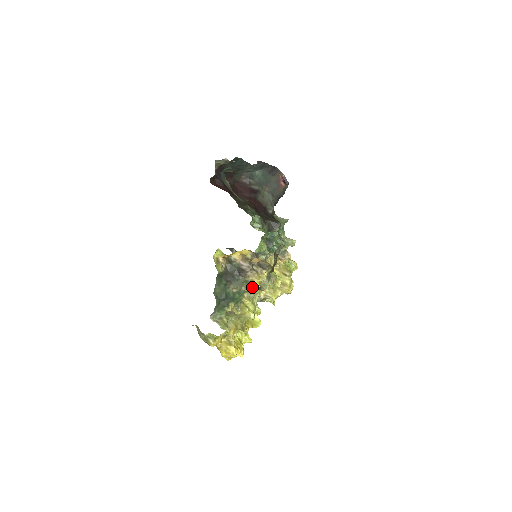
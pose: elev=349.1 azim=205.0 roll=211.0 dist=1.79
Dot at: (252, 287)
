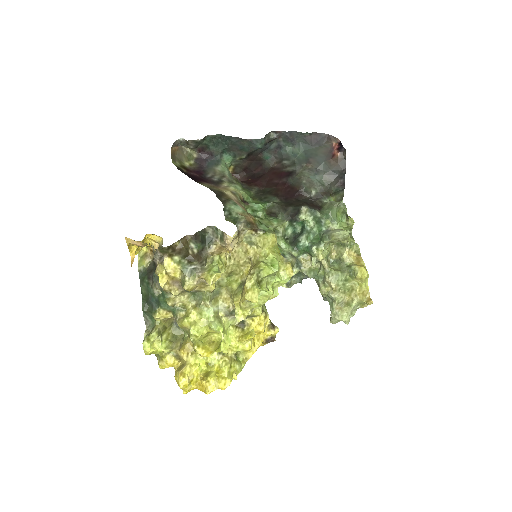
Dot at: occluded
